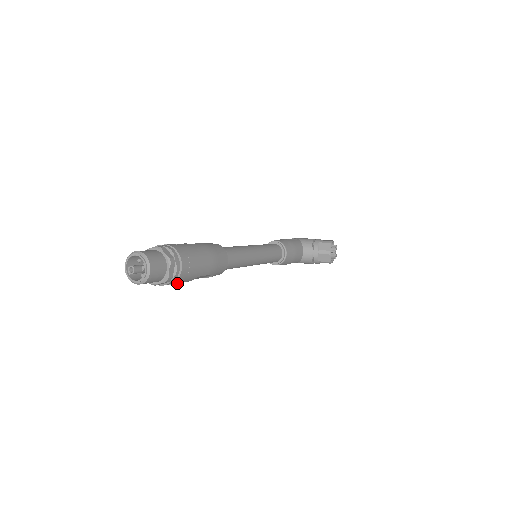
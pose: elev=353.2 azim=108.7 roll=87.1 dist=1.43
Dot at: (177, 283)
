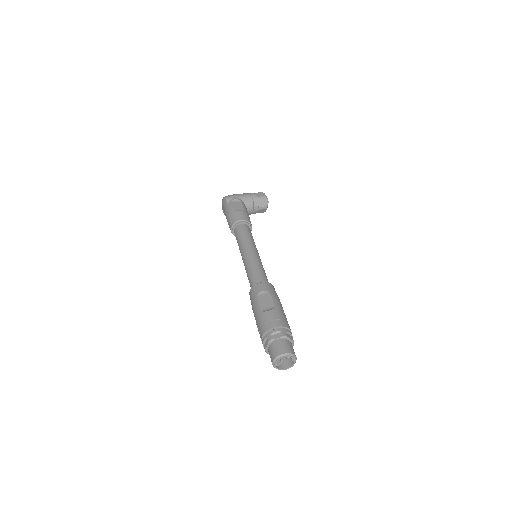
Dot at: occluded
